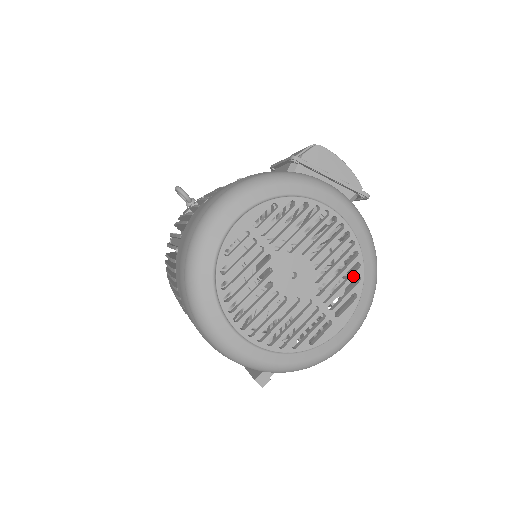
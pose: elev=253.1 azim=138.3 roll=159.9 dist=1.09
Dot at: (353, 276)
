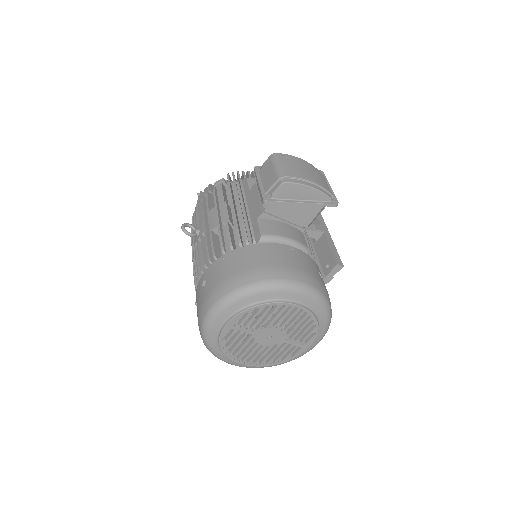
Dot at: (310, 326)
